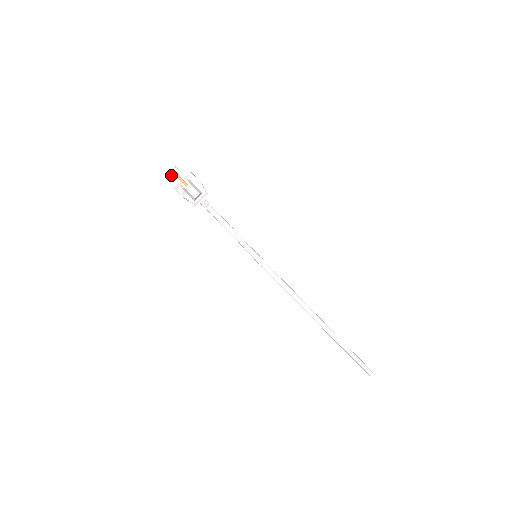
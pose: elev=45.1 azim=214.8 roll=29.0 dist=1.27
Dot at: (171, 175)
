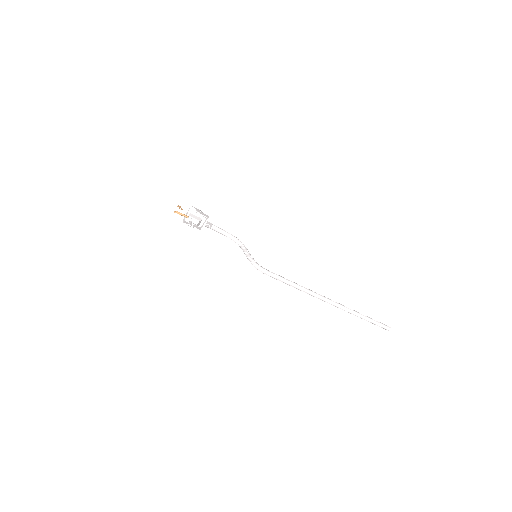
Dot at: occluded
